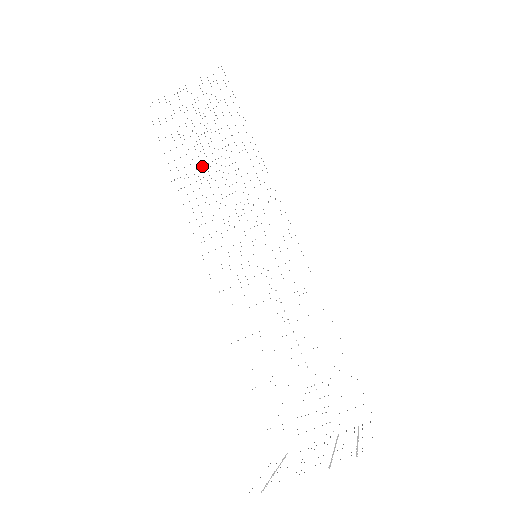
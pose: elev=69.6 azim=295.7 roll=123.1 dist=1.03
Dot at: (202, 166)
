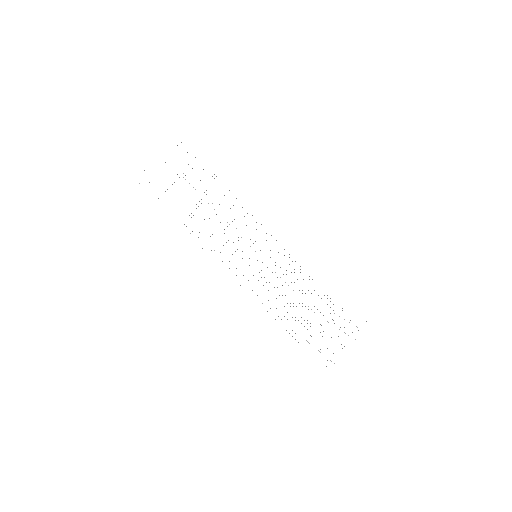
Dot at: occluded
